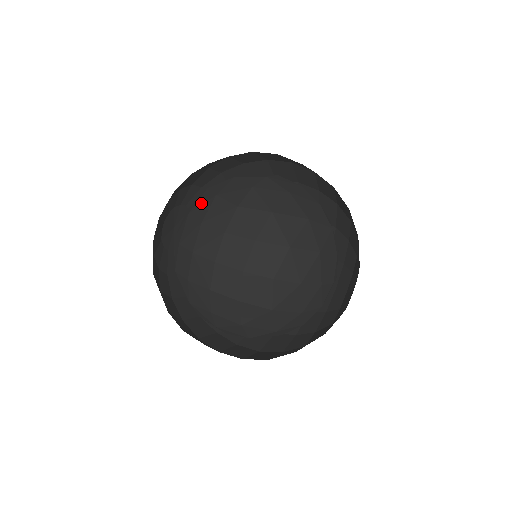
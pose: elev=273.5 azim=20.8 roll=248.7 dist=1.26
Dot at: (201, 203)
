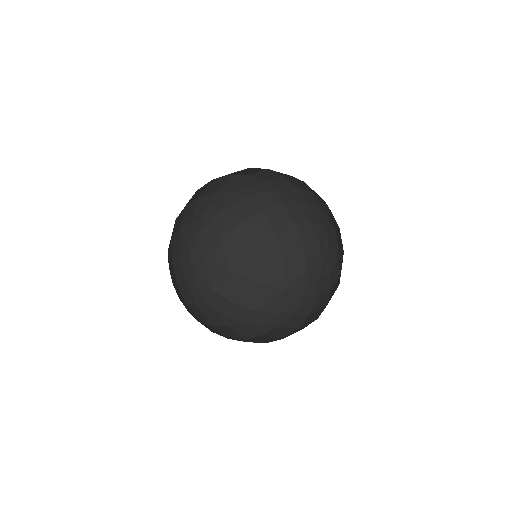
Dot at: (222, 203)
